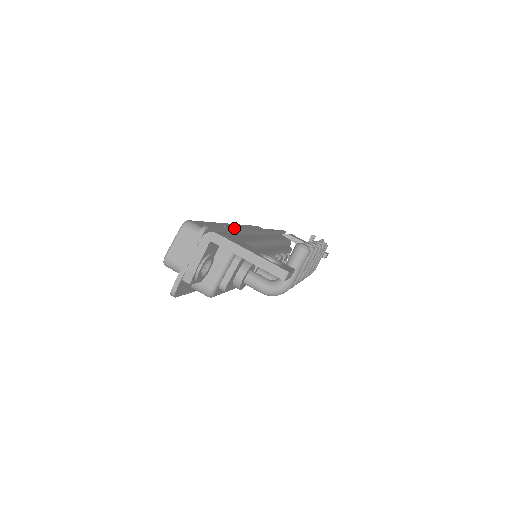
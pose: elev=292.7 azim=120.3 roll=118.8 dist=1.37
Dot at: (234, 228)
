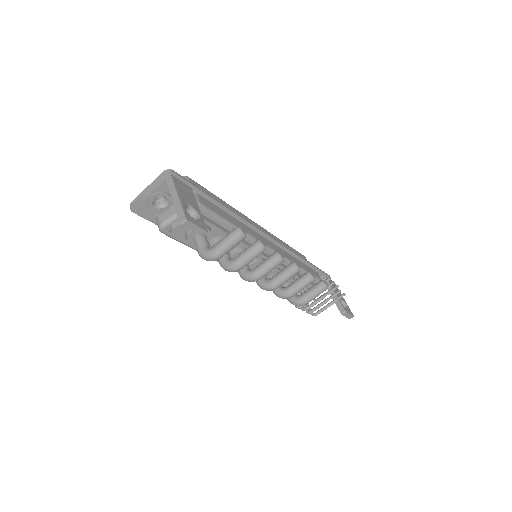
Dot at: (220, 202)
